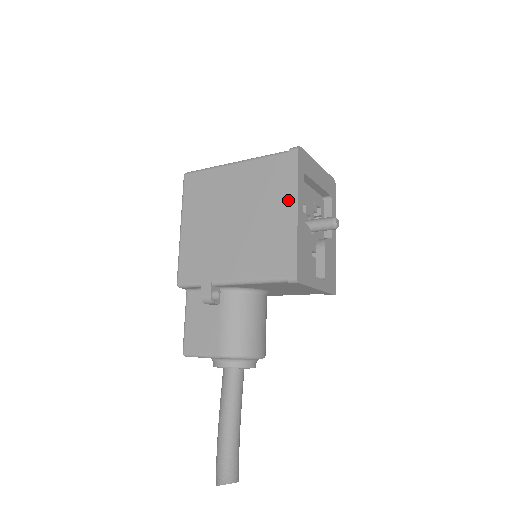
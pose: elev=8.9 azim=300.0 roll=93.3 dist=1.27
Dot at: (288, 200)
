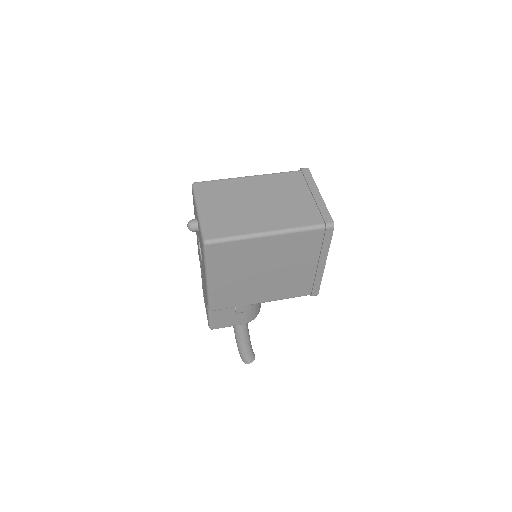
Dot at: (318, 258)
